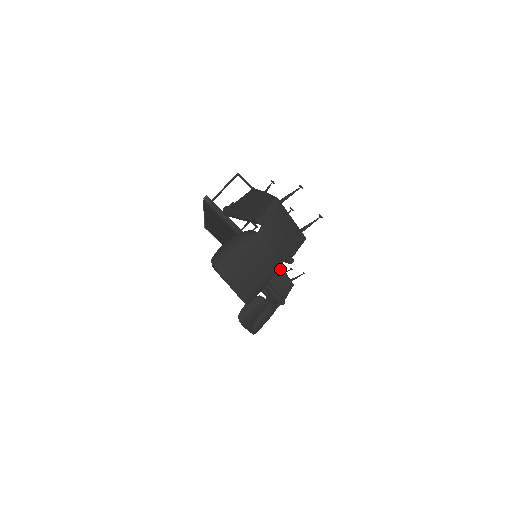
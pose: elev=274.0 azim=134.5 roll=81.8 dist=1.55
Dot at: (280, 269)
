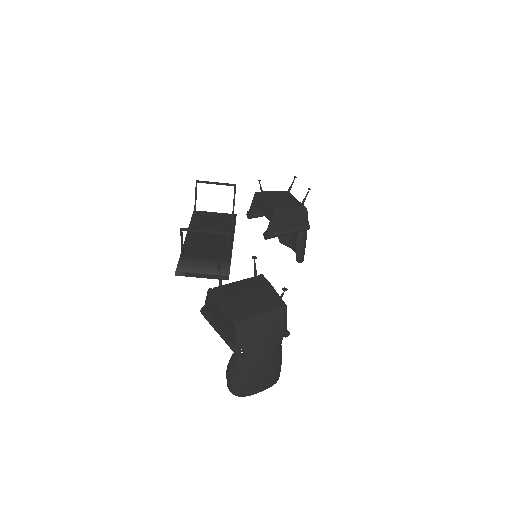
Dot at: (285, 214)
